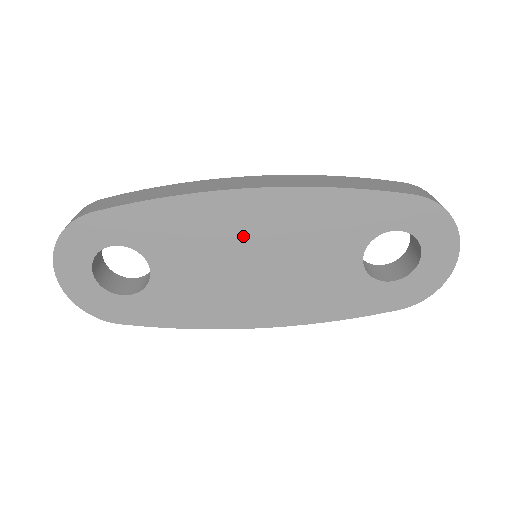
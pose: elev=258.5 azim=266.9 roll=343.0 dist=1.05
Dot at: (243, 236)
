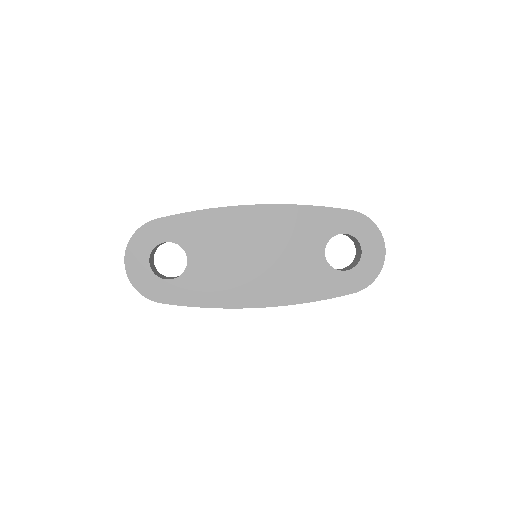
Dot at: (248, 236)
